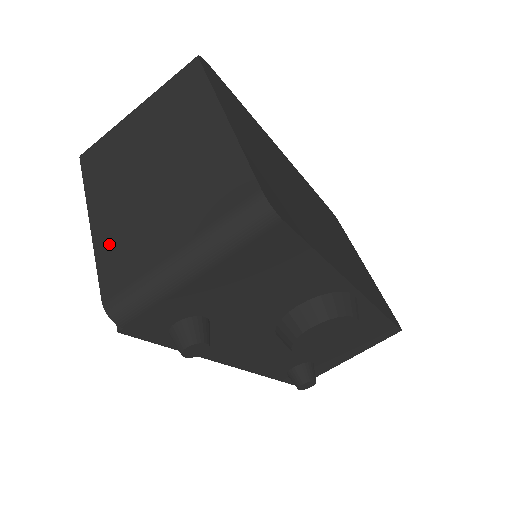
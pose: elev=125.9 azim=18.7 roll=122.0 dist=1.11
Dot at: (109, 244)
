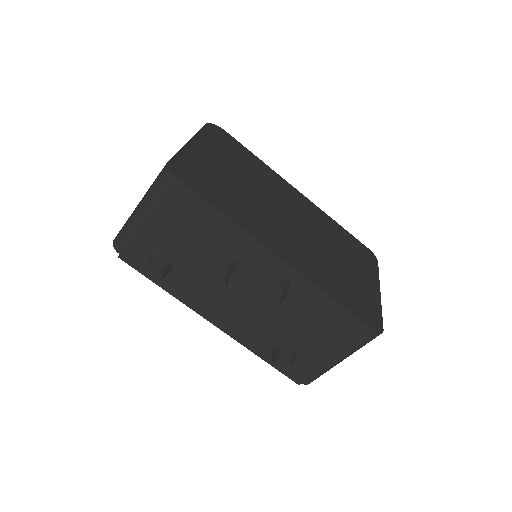
Dot at: occluded
